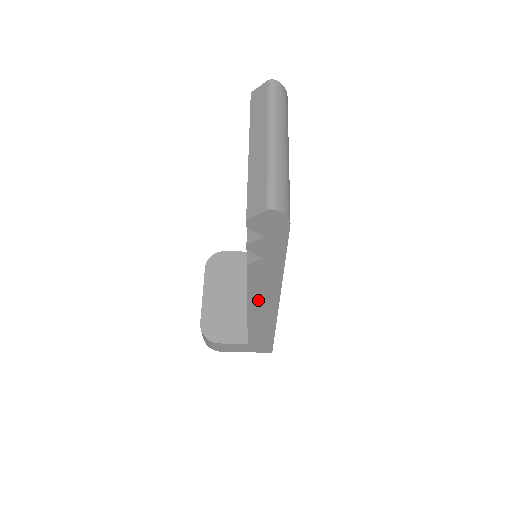
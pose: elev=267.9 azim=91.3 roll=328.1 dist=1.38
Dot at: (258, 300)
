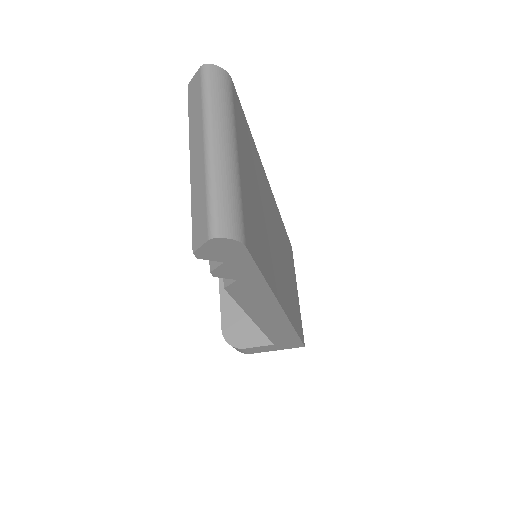
Dot at: (259, 312)
